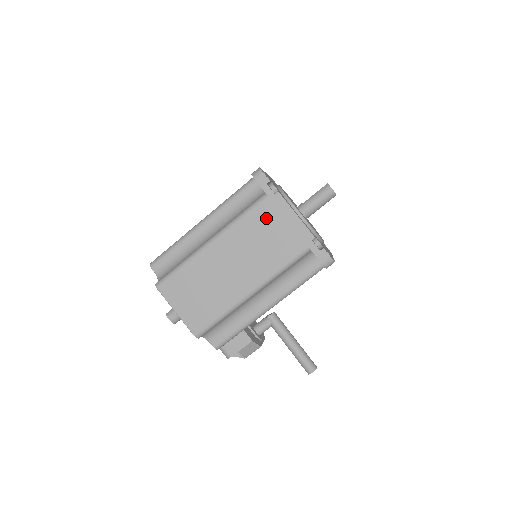
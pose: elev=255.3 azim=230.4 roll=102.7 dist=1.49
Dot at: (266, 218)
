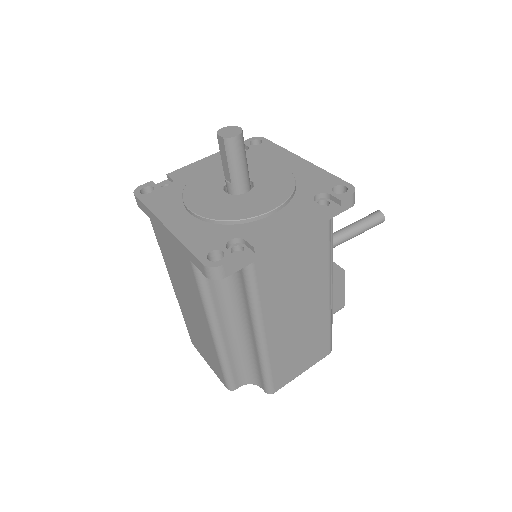
Dot at: (274, 269)
